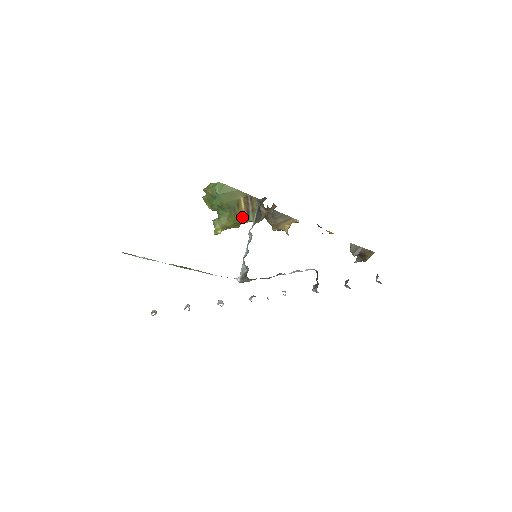
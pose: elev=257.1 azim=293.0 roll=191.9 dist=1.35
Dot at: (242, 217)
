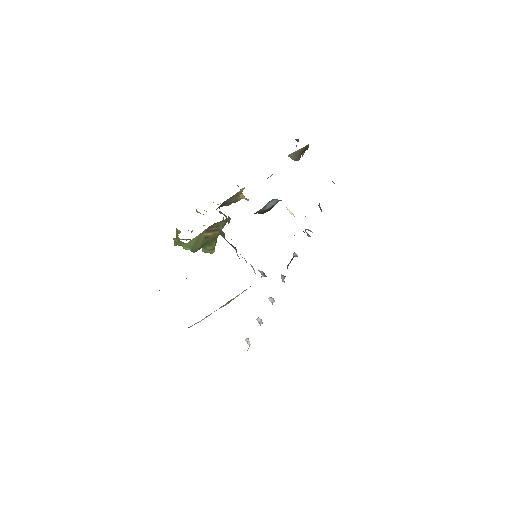
Dot at: (216, 235)
